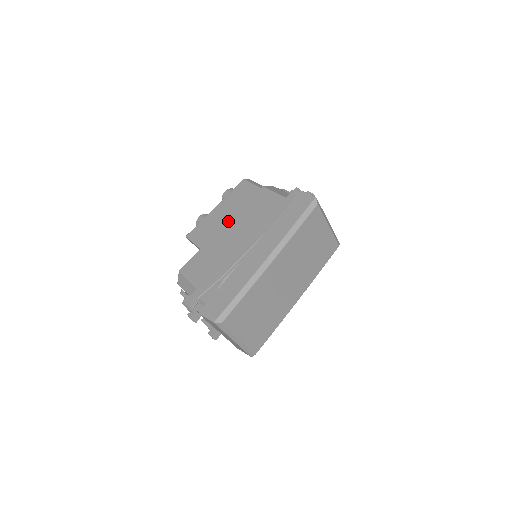
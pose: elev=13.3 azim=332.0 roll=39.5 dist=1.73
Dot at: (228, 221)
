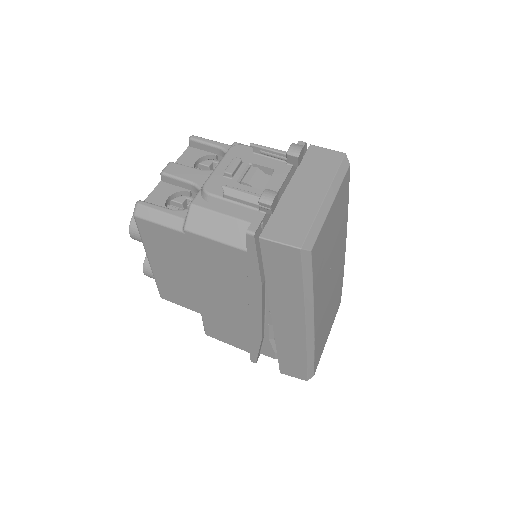
Dot at: (195, 284)
